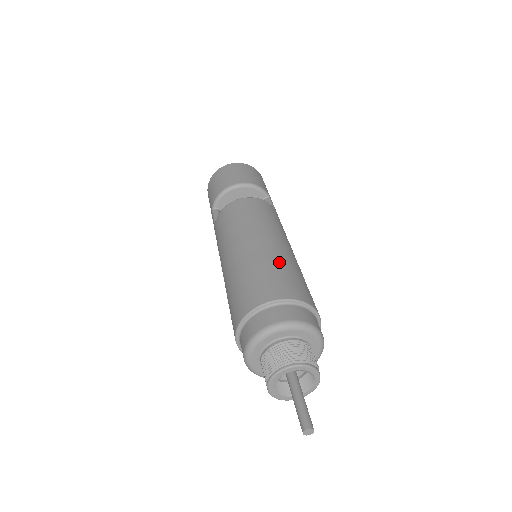
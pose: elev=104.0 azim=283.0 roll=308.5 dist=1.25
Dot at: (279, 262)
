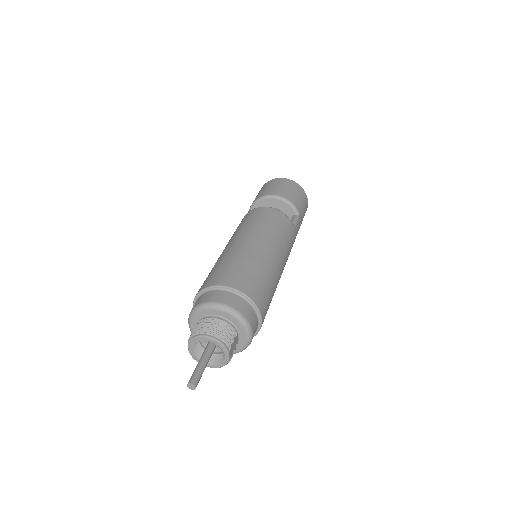
Dot at: (253, 262)
